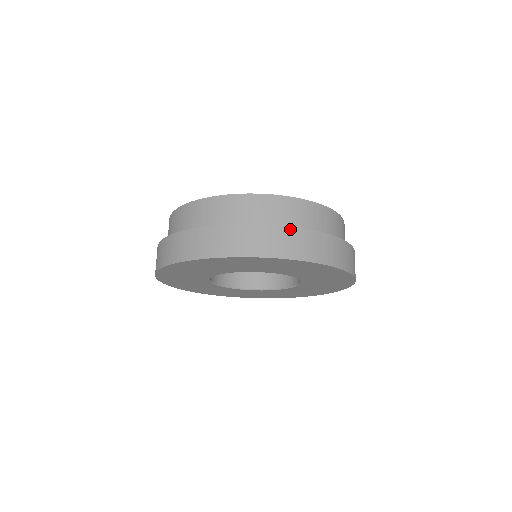
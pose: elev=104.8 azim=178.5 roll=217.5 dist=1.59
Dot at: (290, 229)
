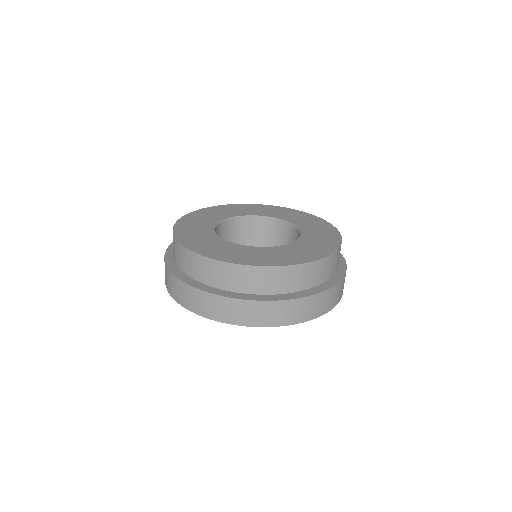
Dot at: (341, 282)
